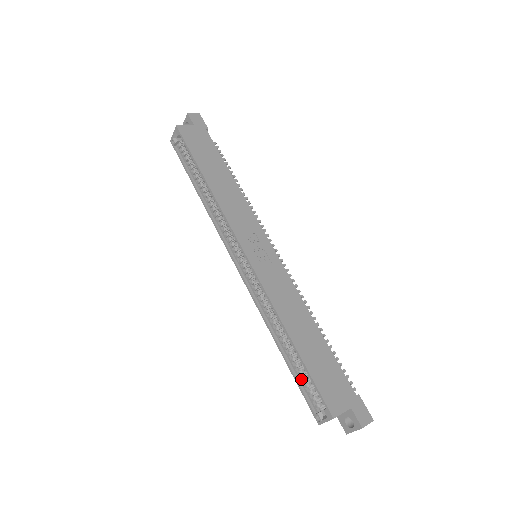
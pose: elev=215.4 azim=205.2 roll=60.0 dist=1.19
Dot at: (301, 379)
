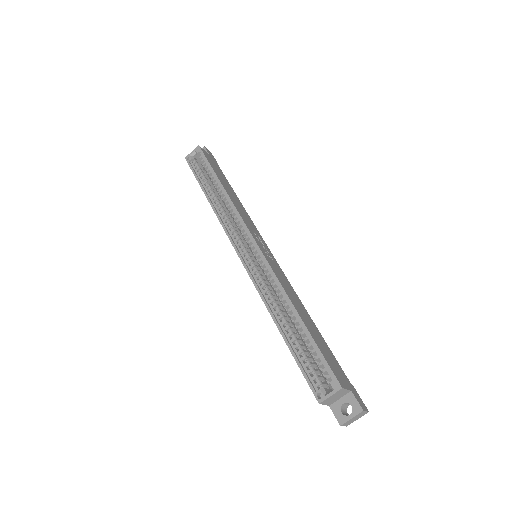
Dot at: (302, 357)
